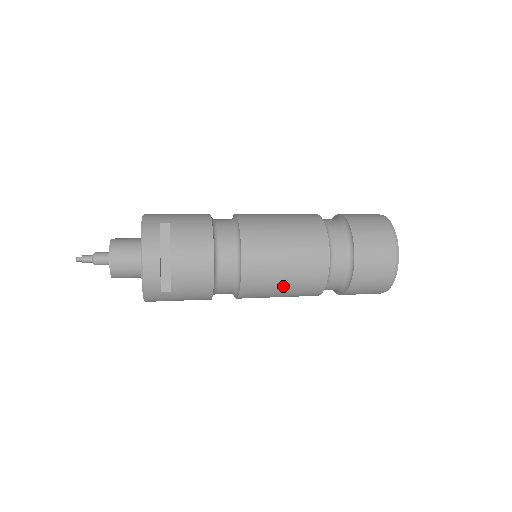
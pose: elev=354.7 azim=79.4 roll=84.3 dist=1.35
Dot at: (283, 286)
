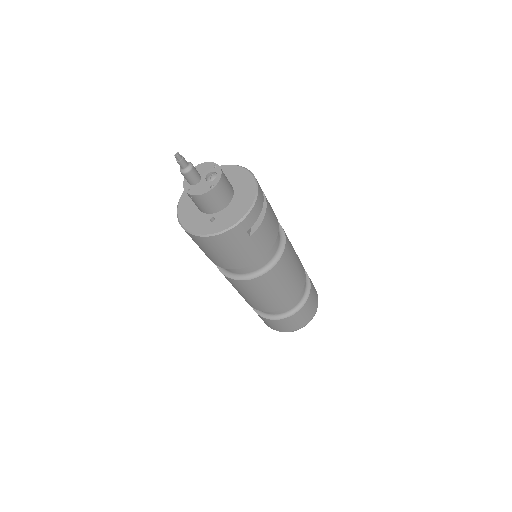
Dot at: (285, 284)
